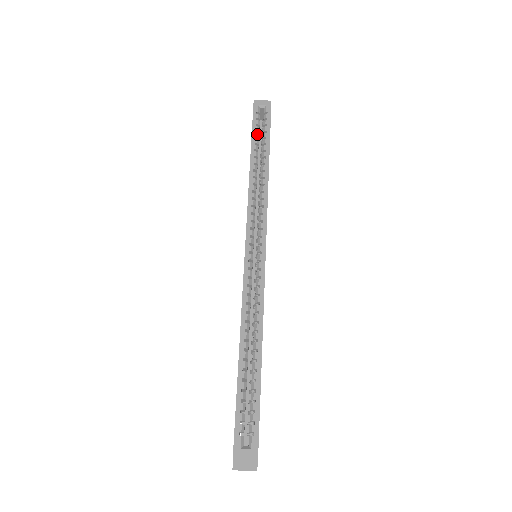
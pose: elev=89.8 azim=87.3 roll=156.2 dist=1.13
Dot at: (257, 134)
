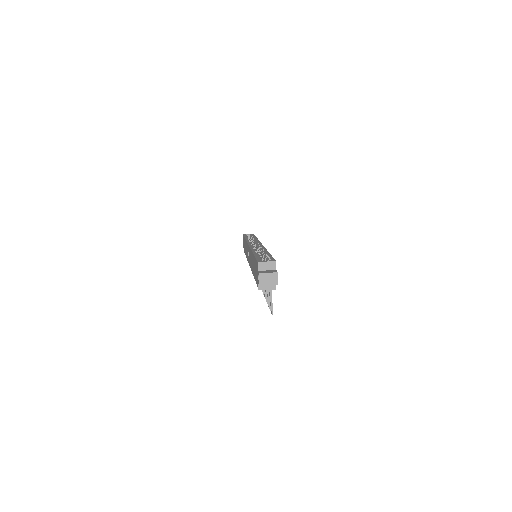
Dot at: occluded
